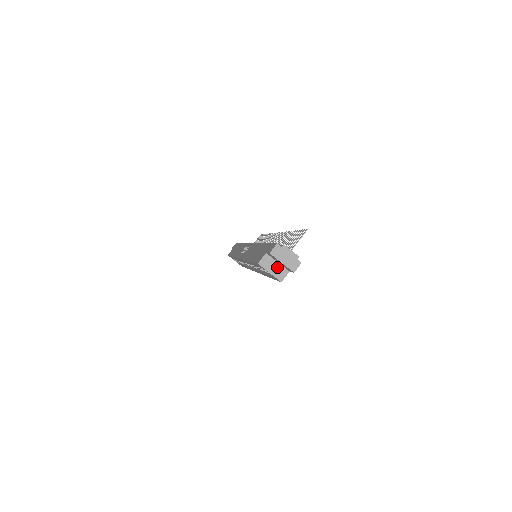
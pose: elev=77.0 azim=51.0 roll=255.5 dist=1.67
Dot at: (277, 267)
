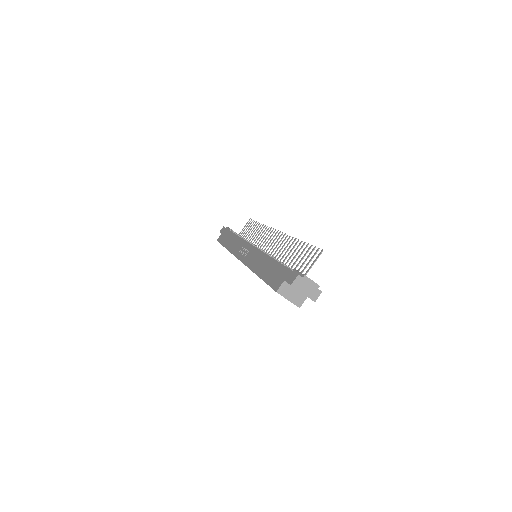
Dot at: (295, 294)
